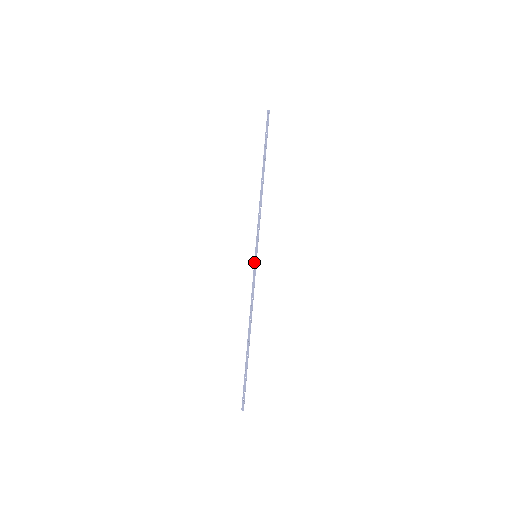
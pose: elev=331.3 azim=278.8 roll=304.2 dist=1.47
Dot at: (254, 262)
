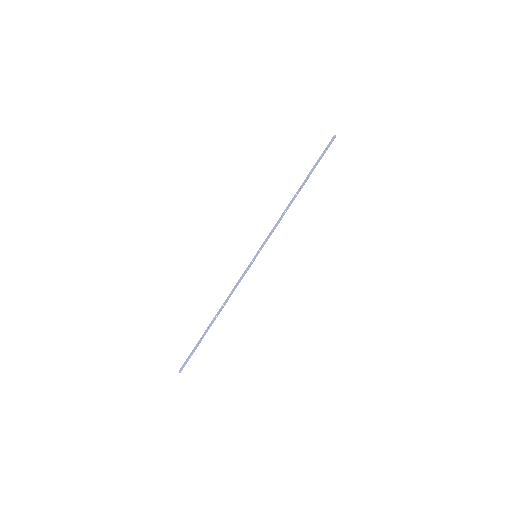
Dot at: (252, 260)
